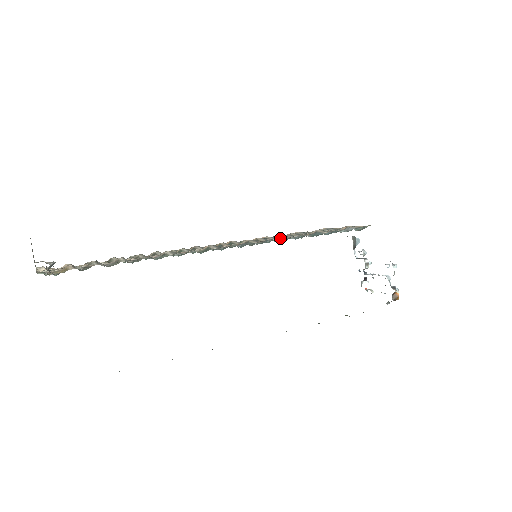
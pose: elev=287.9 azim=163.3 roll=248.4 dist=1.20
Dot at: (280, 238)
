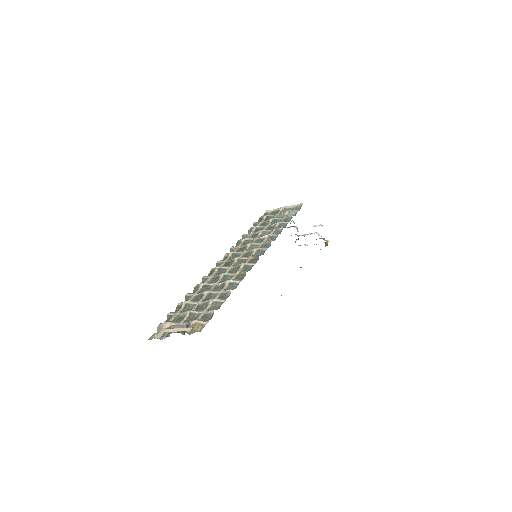
Dot at: (269, 238)
